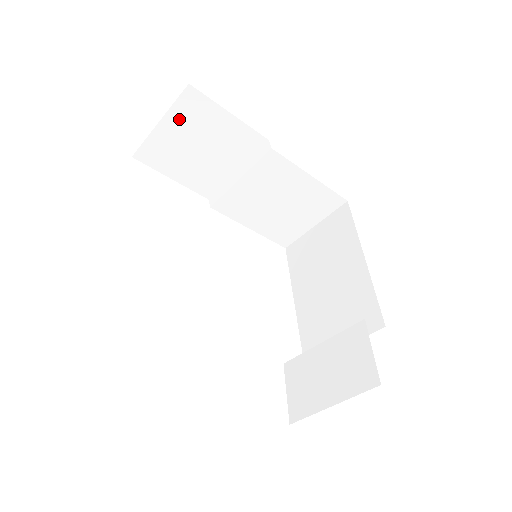
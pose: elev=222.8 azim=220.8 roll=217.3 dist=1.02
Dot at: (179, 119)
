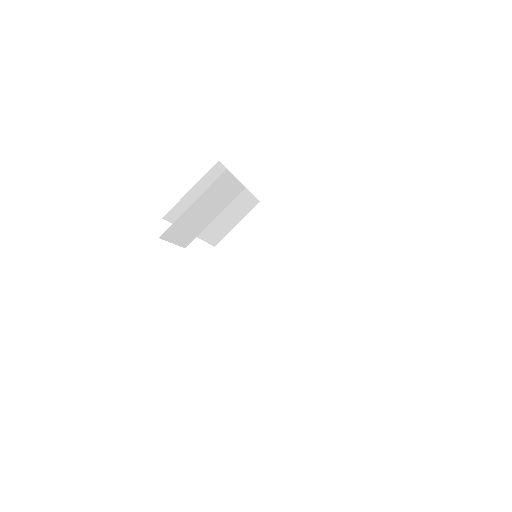
Dot at: (249, 223)
